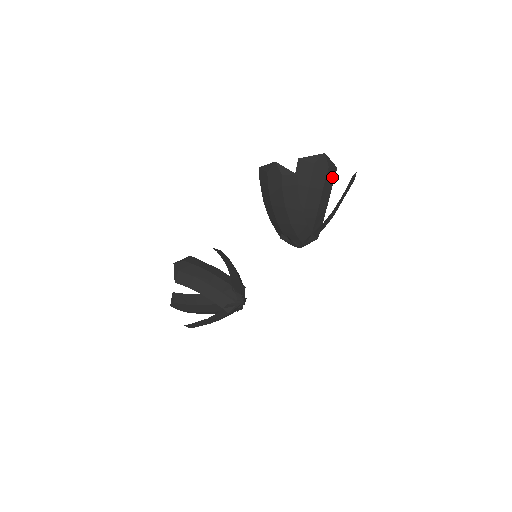
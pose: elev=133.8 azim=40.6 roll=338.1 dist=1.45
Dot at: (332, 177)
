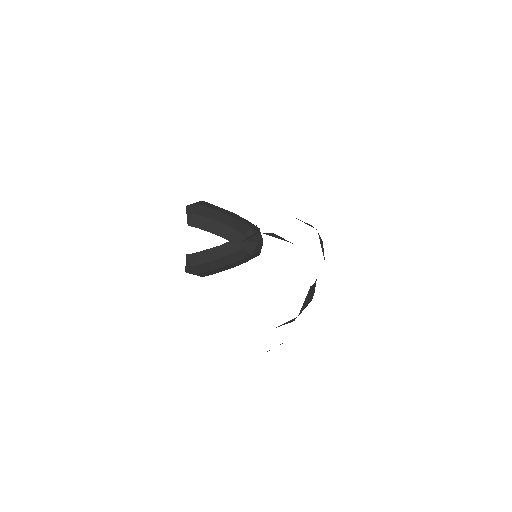
Dot at: (311, 290)
